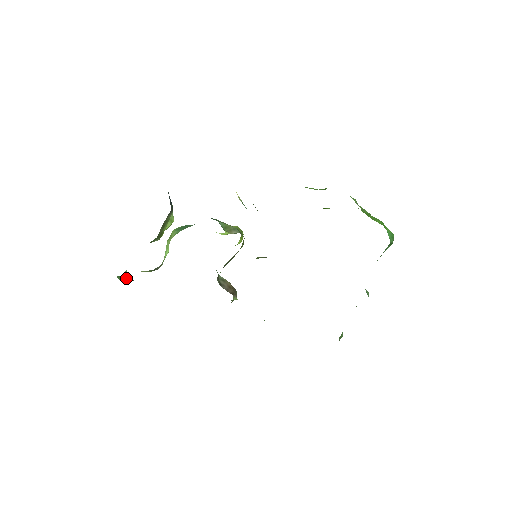
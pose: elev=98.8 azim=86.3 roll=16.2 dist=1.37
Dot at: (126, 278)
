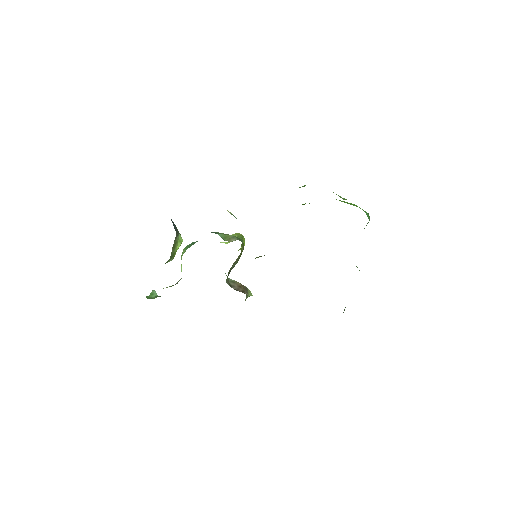
Dot at: (154, 296)
